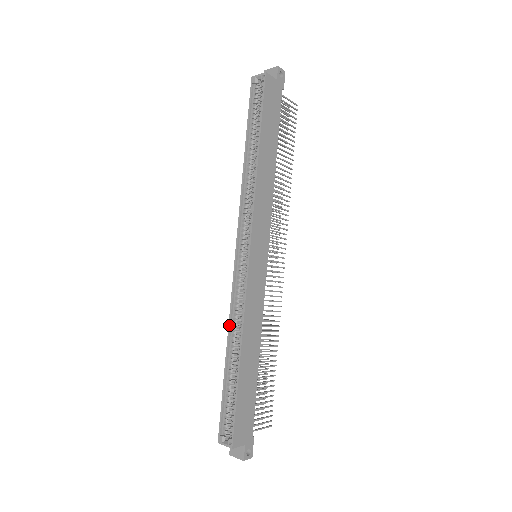
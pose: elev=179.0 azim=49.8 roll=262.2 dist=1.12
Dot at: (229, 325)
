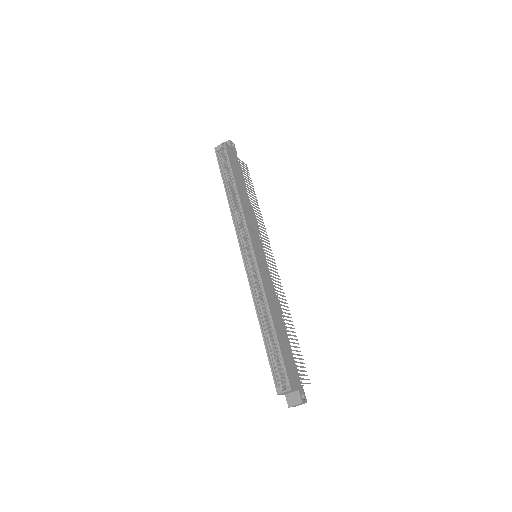
Dot at: (255, 304)
